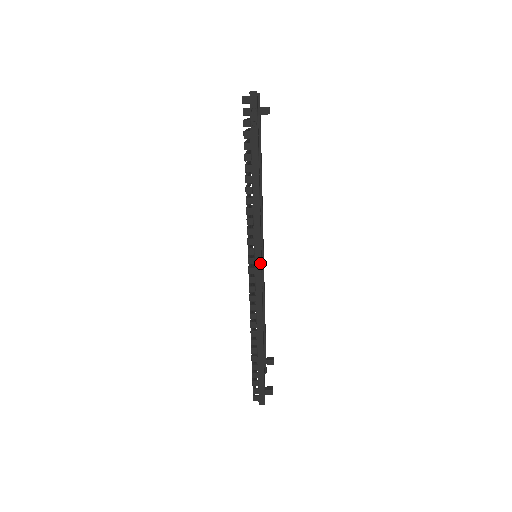
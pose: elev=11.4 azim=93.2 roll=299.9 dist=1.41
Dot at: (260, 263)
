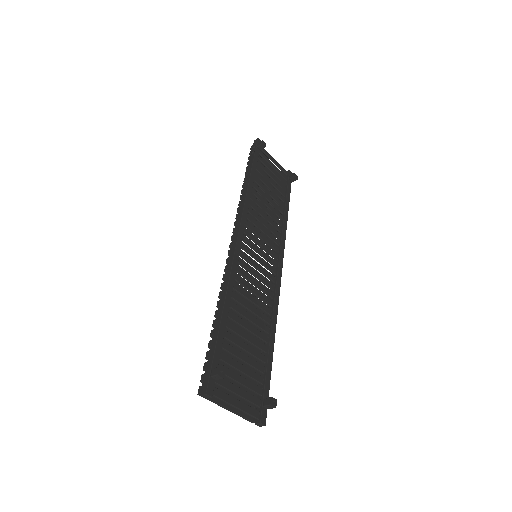
Dot at: (238, 232)
